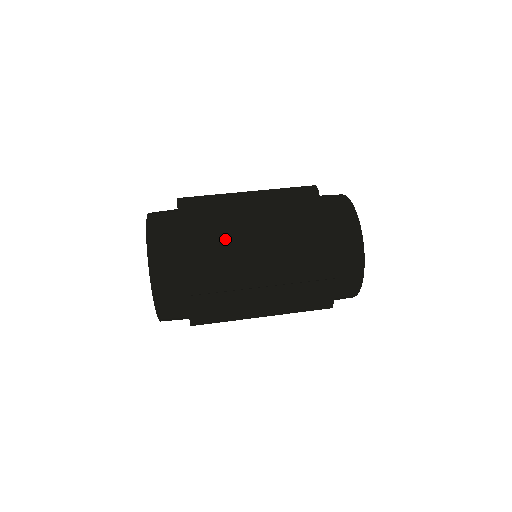
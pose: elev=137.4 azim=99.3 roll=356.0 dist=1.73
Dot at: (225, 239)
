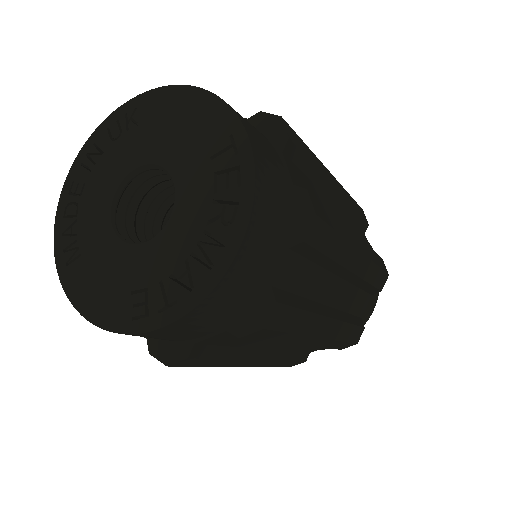
Dot at: occluded
